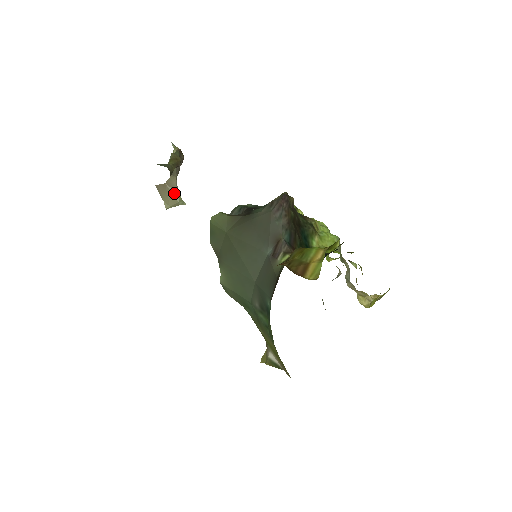
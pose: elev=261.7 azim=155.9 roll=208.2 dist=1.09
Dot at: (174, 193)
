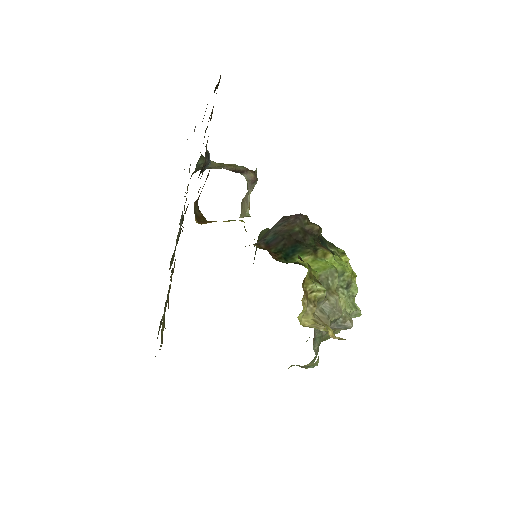
Dot at: (246, 206)
